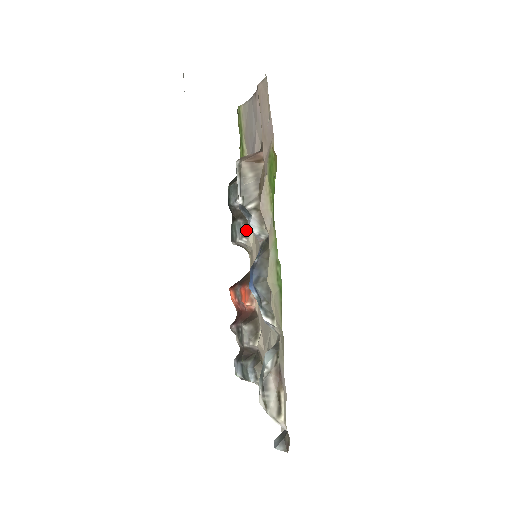
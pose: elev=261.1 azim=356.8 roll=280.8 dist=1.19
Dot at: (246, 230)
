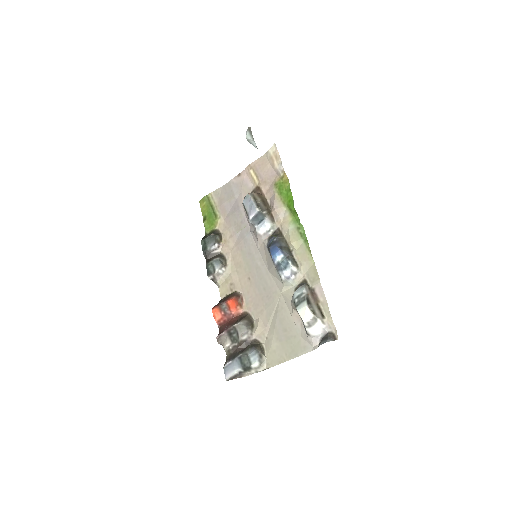
Dot at: (224, 263)
